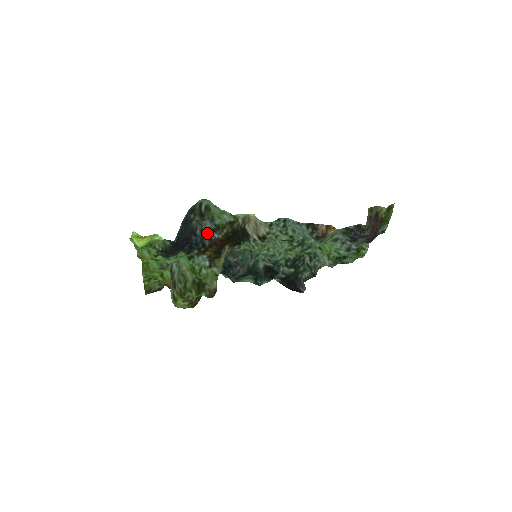
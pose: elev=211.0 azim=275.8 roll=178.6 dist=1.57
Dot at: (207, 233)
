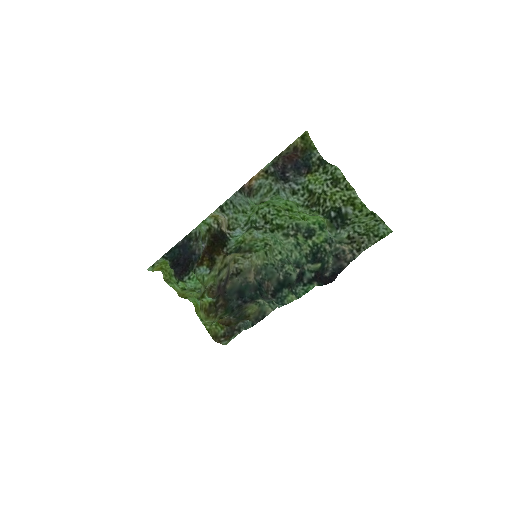
Dot at: (202, 249)
